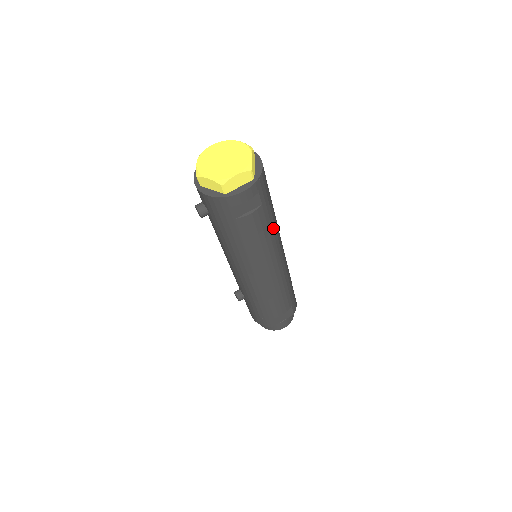
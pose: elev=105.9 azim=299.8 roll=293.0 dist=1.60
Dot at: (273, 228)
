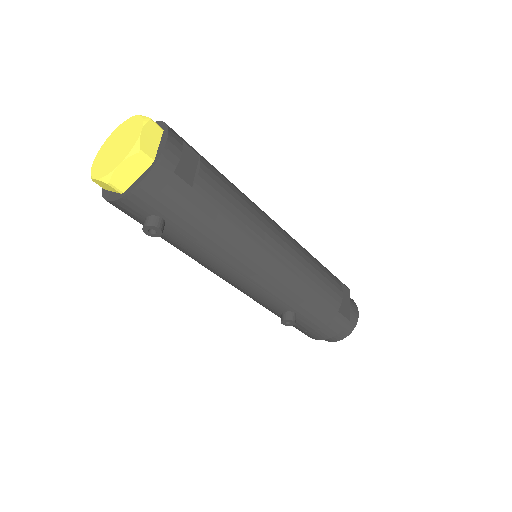
Dot at: occluded
